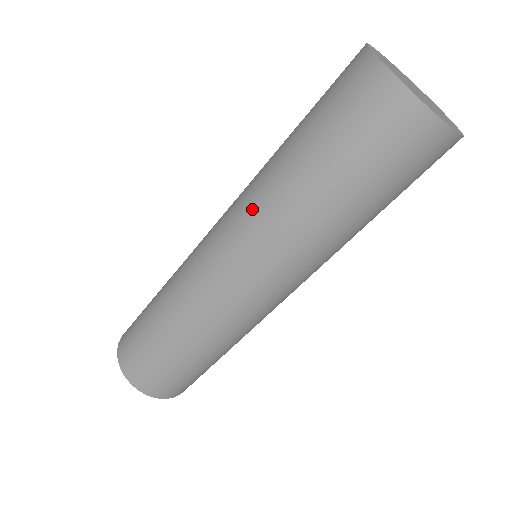
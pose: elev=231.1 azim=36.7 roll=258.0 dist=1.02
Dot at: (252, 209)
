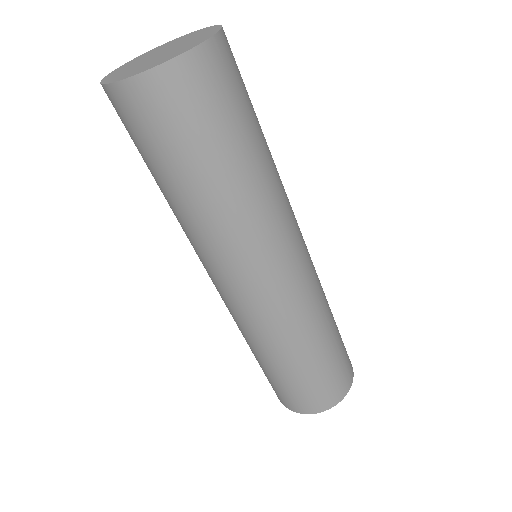
Dot at: occluded
